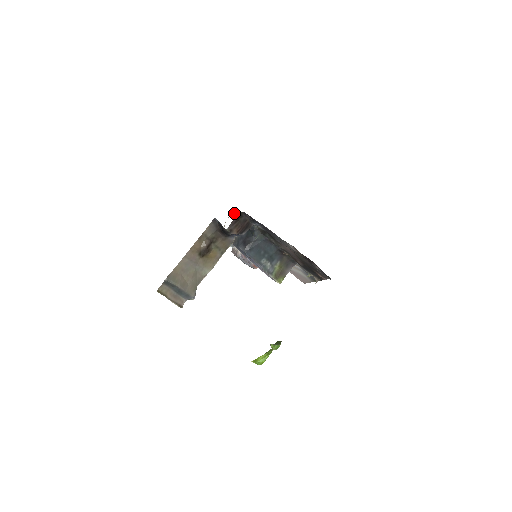
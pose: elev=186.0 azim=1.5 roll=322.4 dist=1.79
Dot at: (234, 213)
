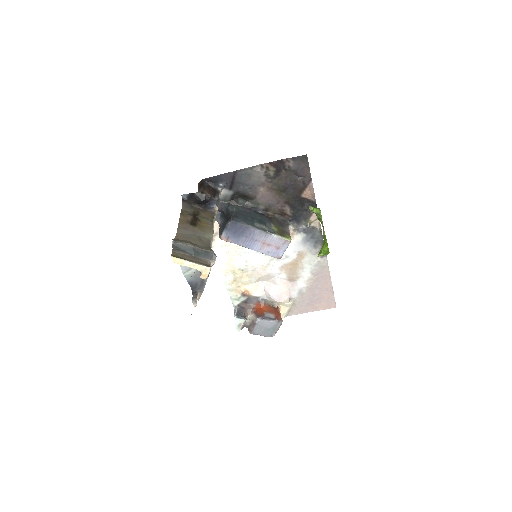
Dot at: occluded
